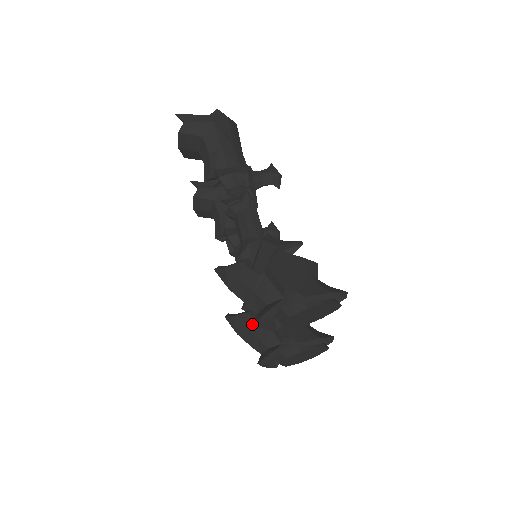
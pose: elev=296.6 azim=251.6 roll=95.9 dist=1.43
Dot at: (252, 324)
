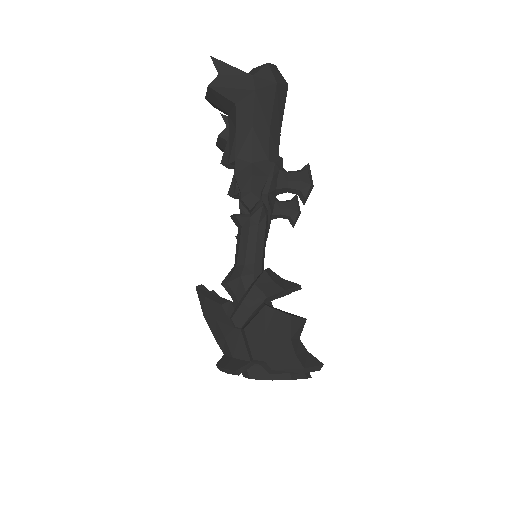
Dot at: occluded
